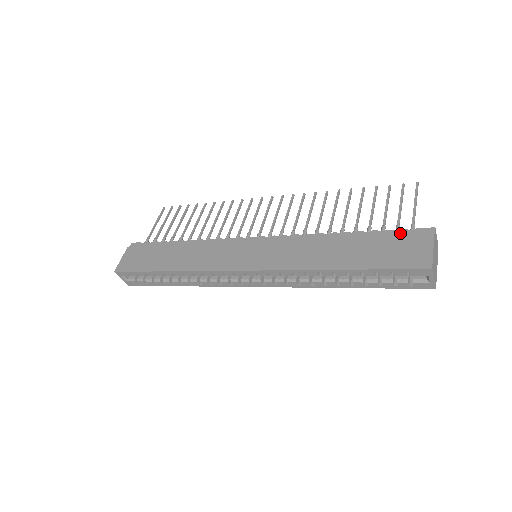
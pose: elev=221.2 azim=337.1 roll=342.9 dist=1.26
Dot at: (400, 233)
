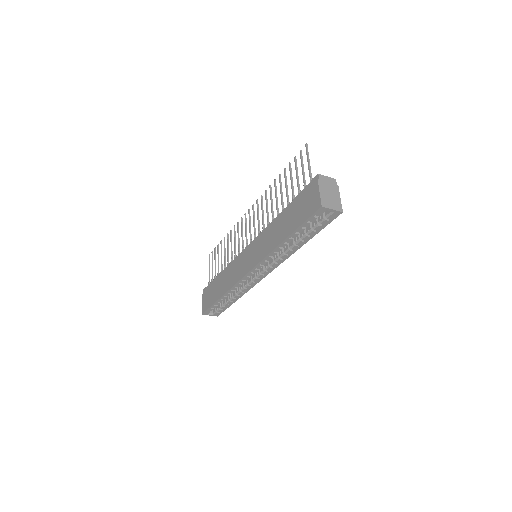
Dot at: (304, 191)
